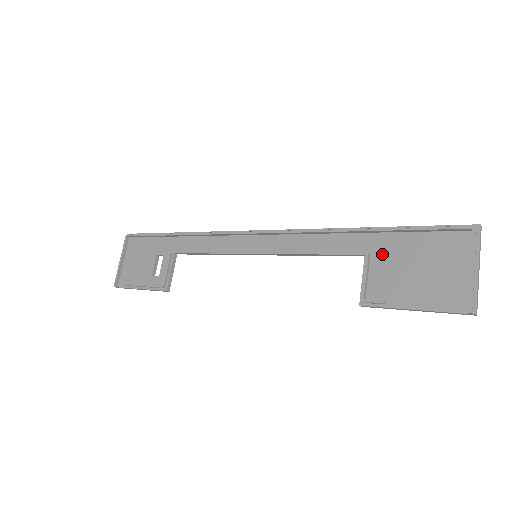
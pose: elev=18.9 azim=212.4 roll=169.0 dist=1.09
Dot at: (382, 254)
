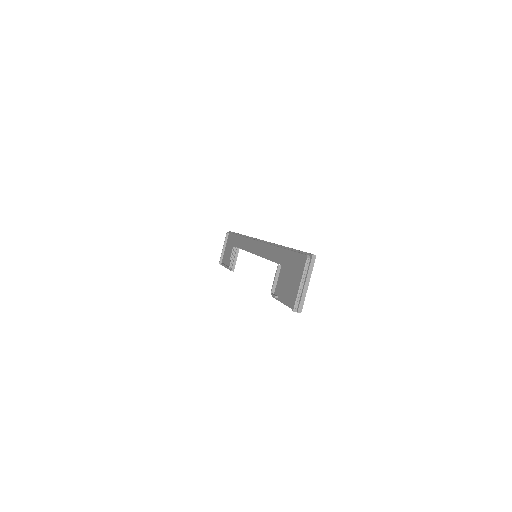
Dot at: (284, 266)
